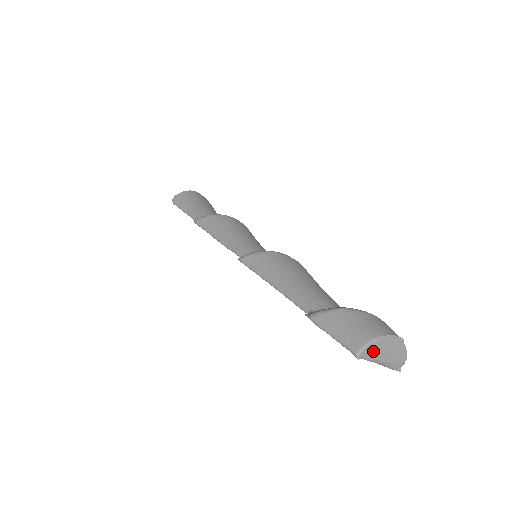
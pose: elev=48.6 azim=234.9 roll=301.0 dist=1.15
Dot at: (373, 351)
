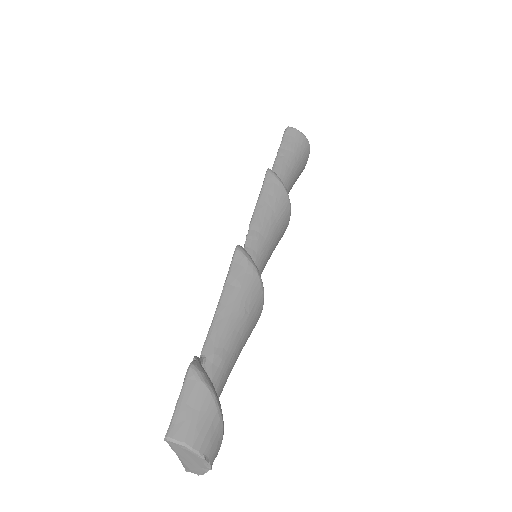
Dot at: (181, 449)
